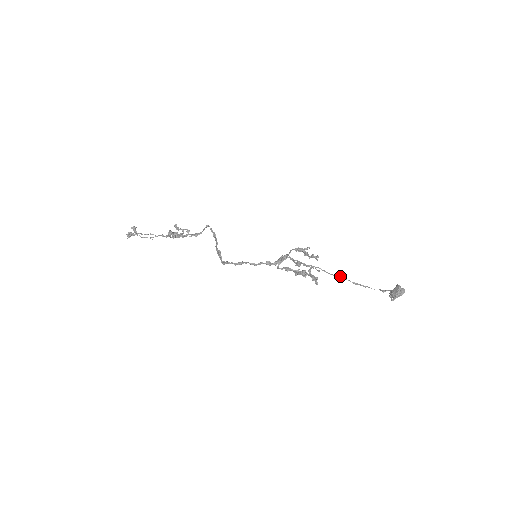
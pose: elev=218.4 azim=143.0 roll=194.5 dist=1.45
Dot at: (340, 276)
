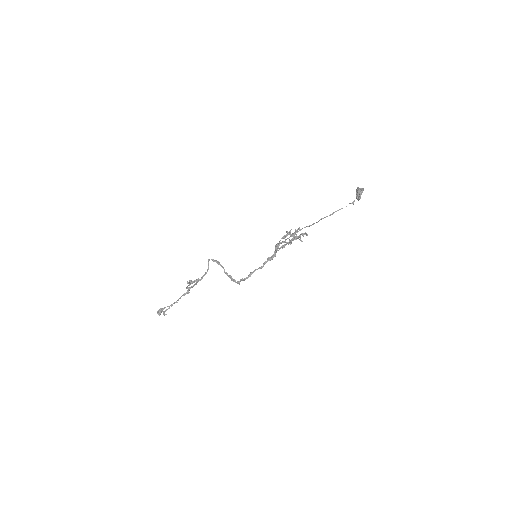
Dot at: occluded
